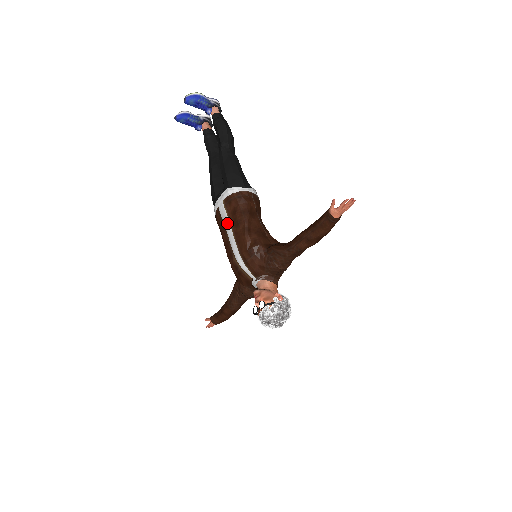
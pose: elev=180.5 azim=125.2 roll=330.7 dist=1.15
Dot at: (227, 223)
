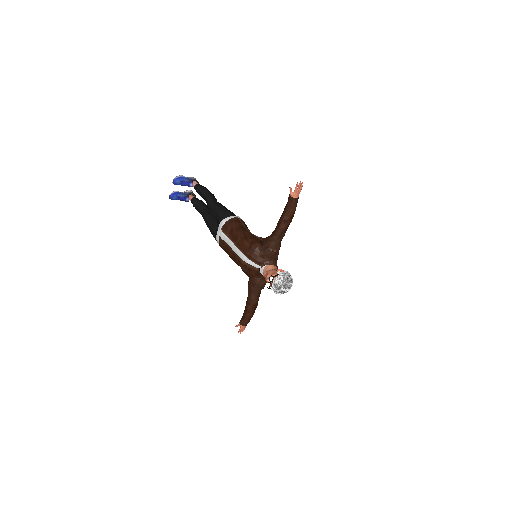
Dot at: (229, 242)
